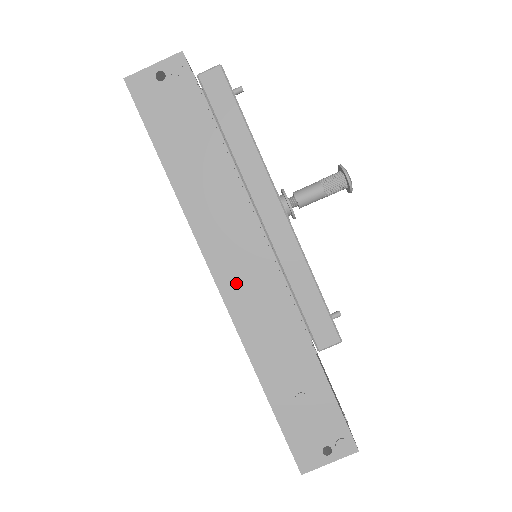
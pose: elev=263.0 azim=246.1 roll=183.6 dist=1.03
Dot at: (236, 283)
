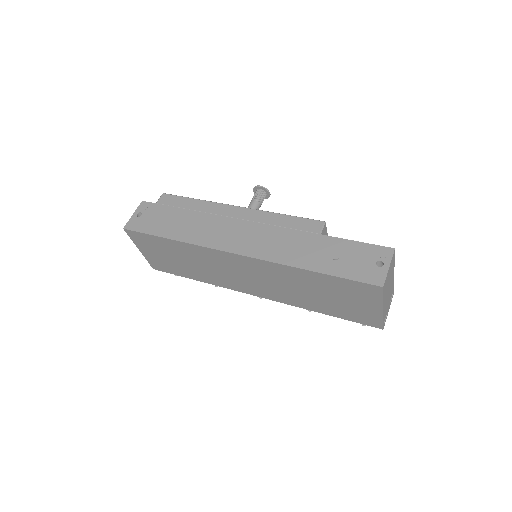
Dot at: (247, 245)
